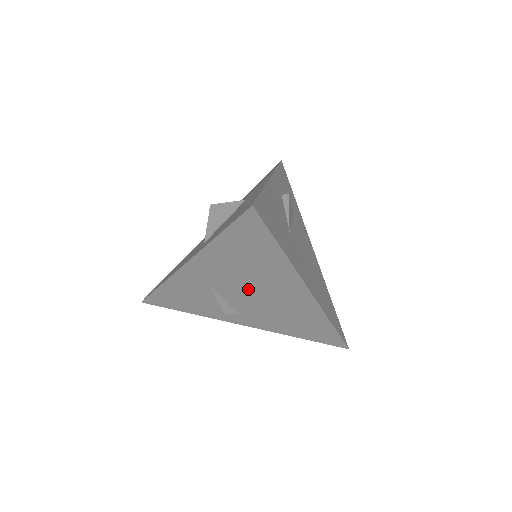
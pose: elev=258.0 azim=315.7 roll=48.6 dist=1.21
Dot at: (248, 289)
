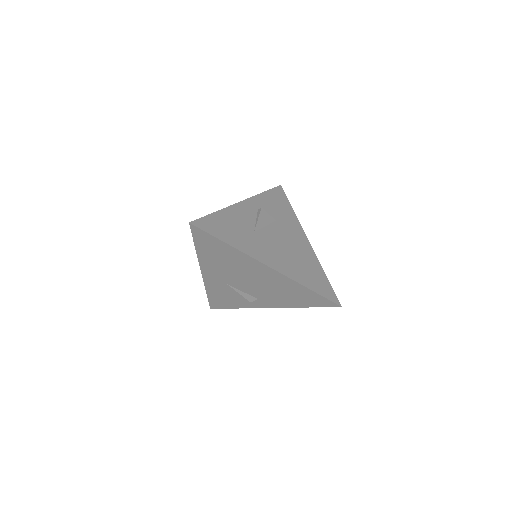
Dot at: (242, 278)
